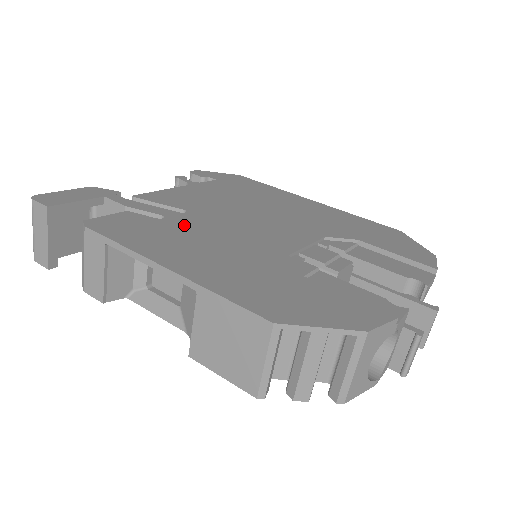
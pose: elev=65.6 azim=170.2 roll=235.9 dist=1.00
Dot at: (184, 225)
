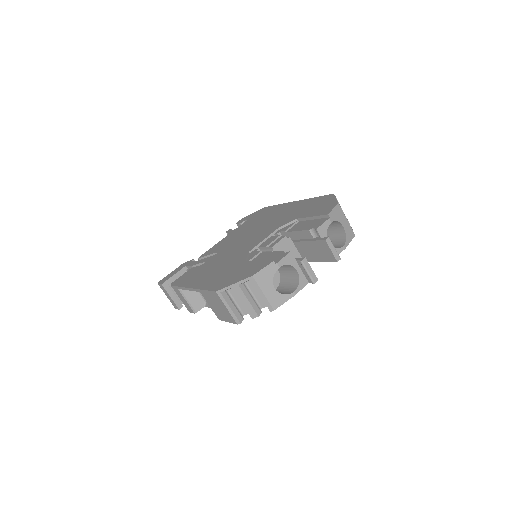
Dot at: (211, 262)
